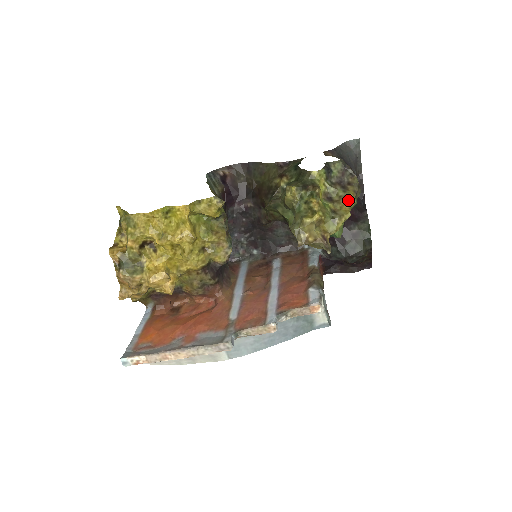
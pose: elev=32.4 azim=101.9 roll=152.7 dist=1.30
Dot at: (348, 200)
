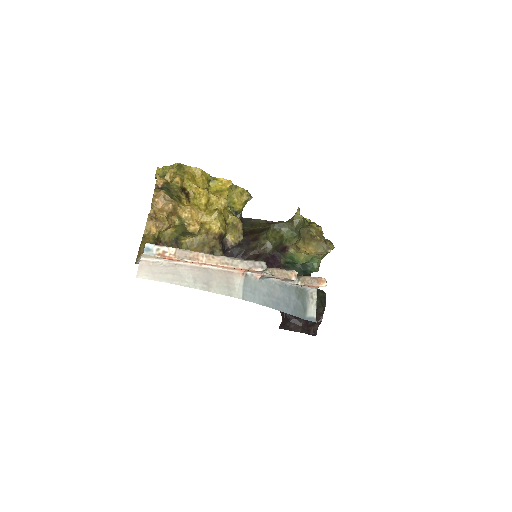
Dot at: (330, 242)
